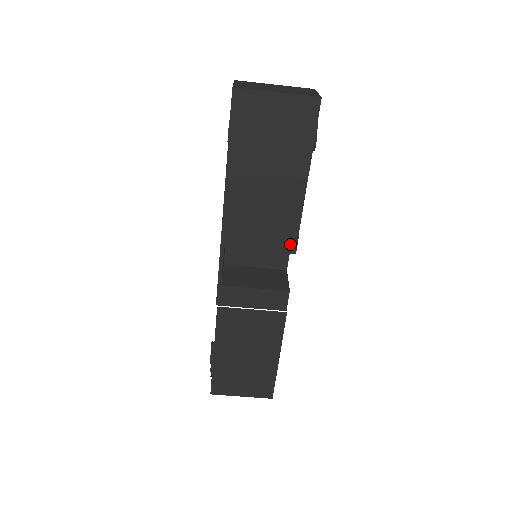
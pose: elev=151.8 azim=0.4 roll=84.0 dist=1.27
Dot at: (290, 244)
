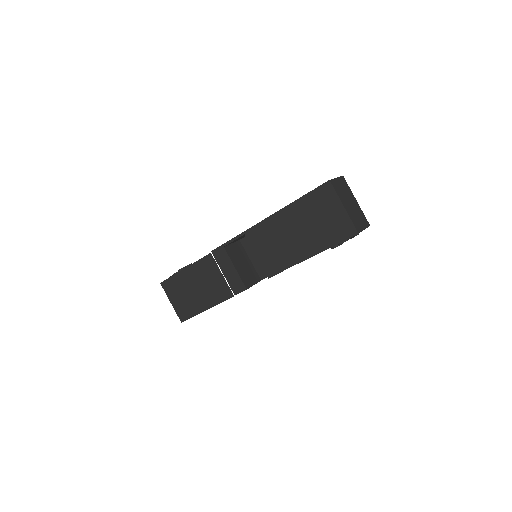
Dot at: (272, 271)
